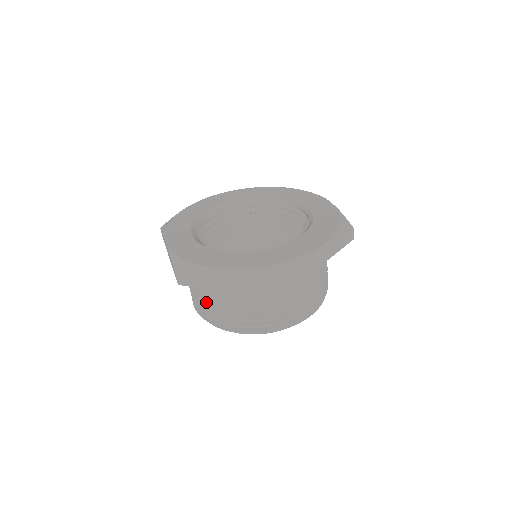
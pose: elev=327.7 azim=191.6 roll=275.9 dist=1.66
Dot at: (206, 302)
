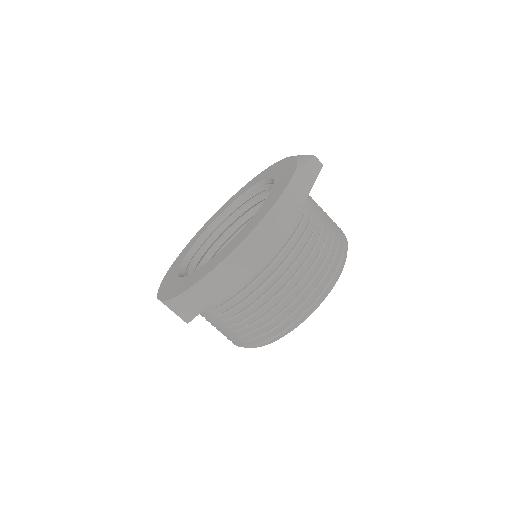
Dot at: occluded
